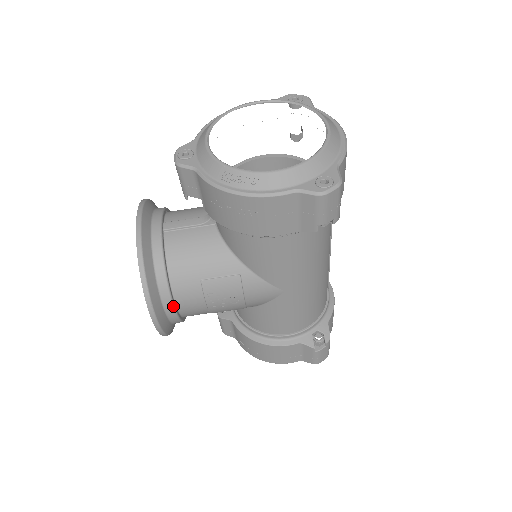
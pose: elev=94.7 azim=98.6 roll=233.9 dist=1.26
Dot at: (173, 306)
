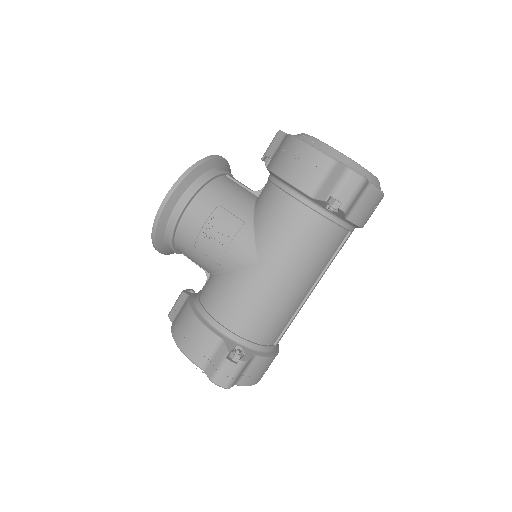
Dot at: (186, 204)
